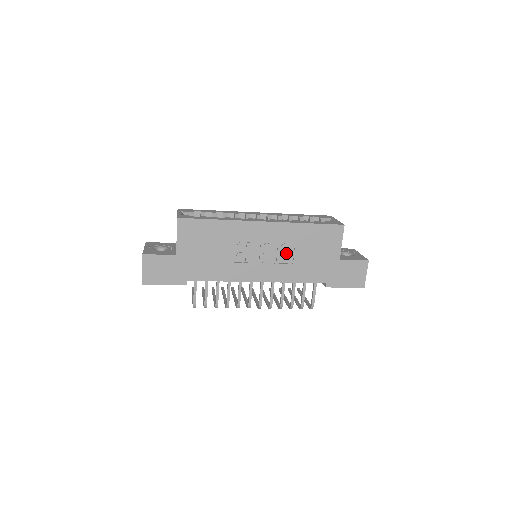
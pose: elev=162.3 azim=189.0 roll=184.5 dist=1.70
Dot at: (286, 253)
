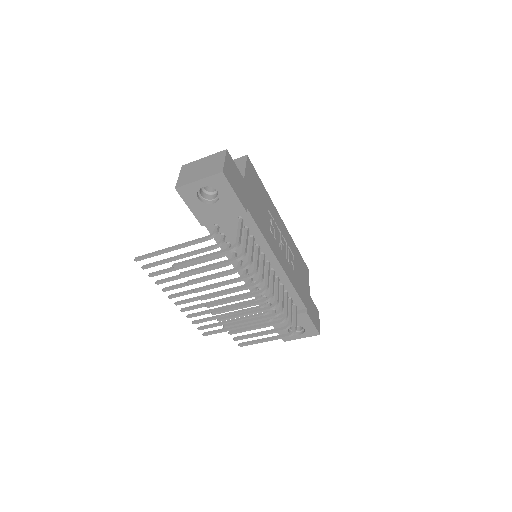
Dot at: (290, 258)
